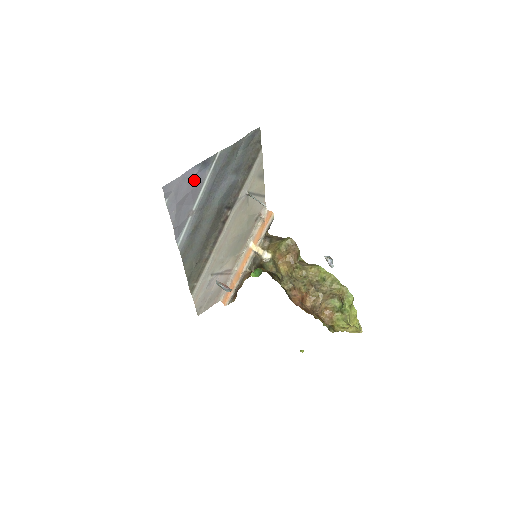
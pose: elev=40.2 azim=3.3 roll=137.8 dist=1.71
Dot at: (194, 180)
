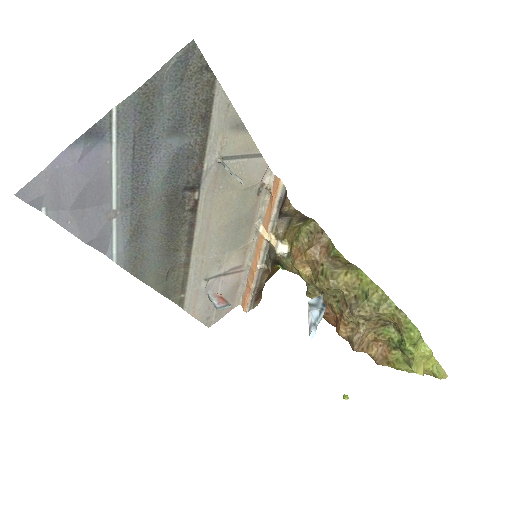
Dot at: (84, 167)
